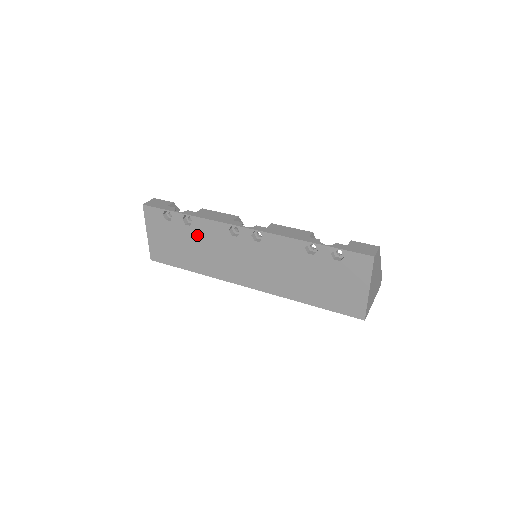
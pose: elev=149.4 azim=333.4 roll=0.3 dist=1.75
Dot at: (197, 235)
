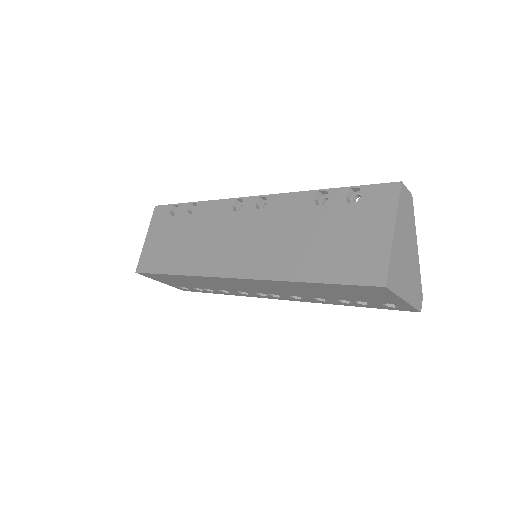
Dot at: (196, 223)
